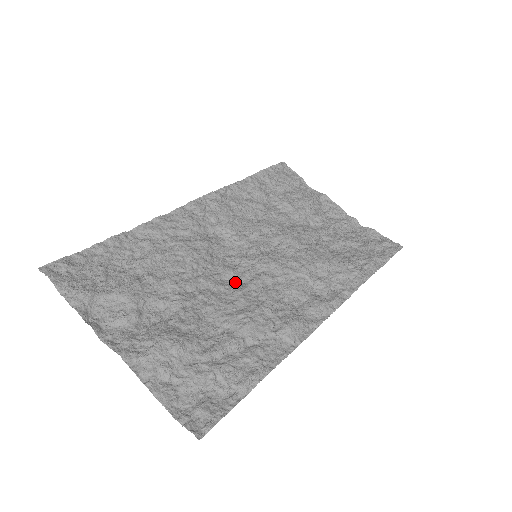
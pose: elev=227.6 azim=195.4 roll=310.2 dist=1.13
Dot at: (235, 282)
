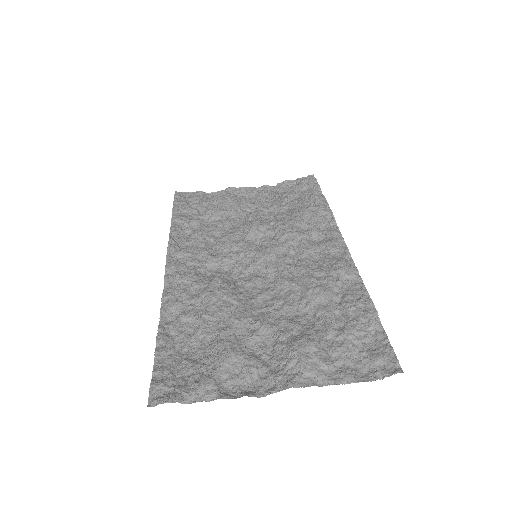
Dot at: (270, 282)
